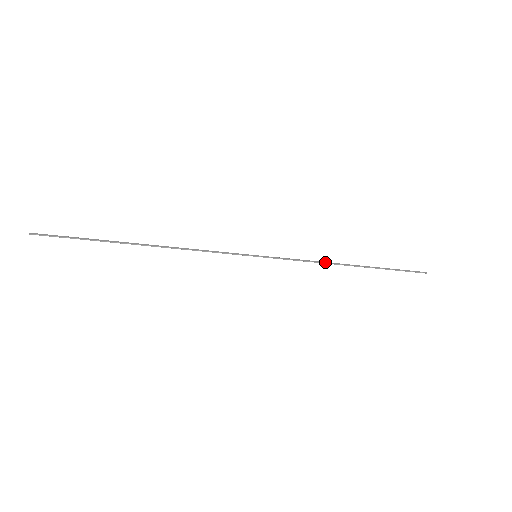
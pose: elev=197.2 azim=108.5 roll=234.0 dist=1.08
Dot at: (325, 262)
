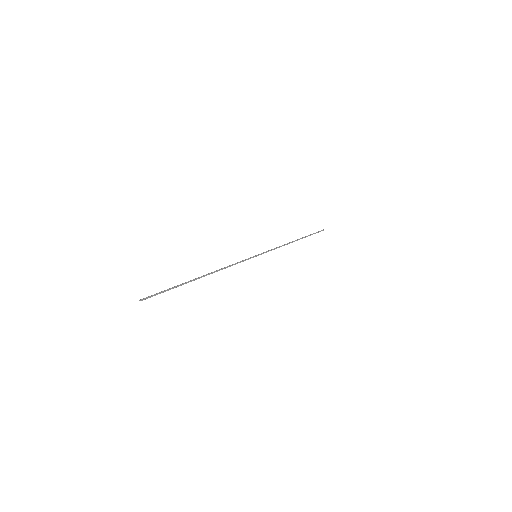
Dot at: occluded
